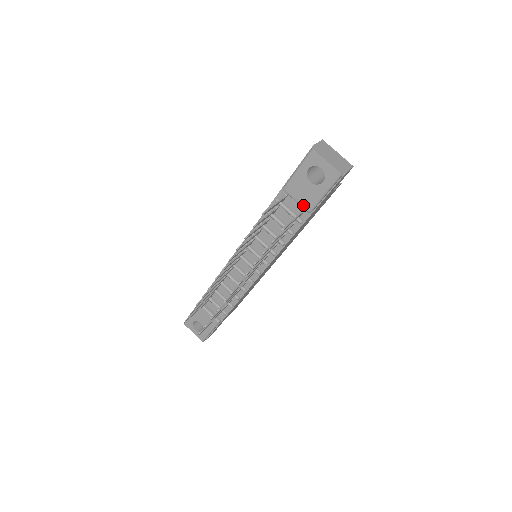
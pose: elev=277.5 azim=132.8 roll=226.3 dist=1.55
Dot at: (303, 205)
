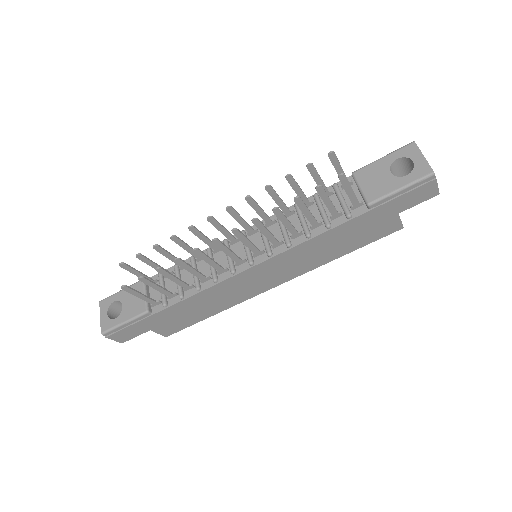
Dot at: (366, 194)
